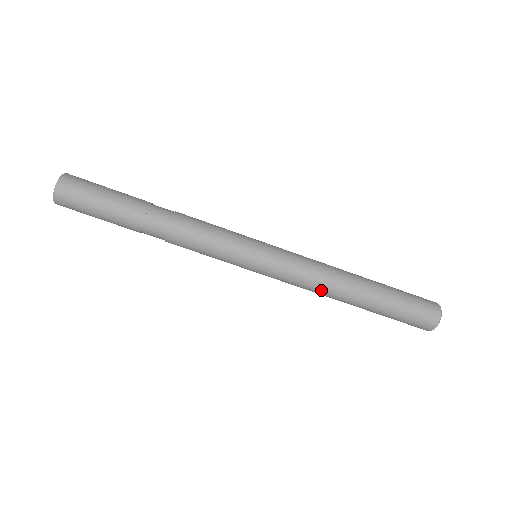
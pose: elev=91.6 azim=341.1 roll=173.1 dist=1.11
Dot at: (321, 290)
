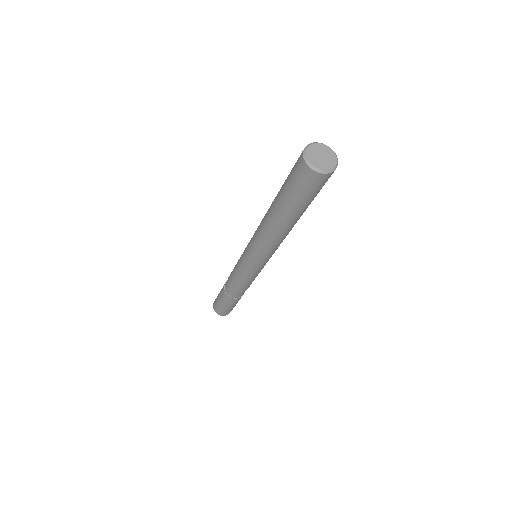
Dot at: (261, 222)
